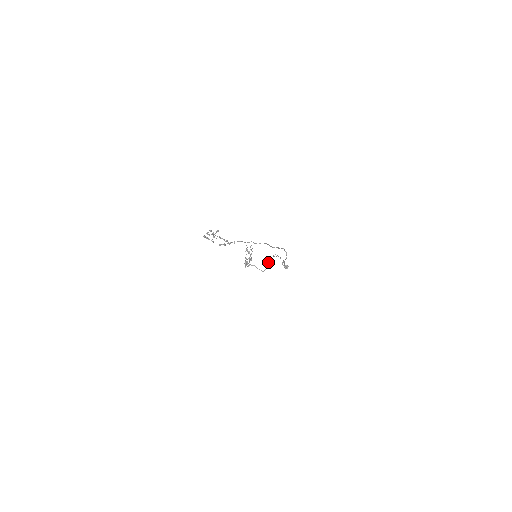
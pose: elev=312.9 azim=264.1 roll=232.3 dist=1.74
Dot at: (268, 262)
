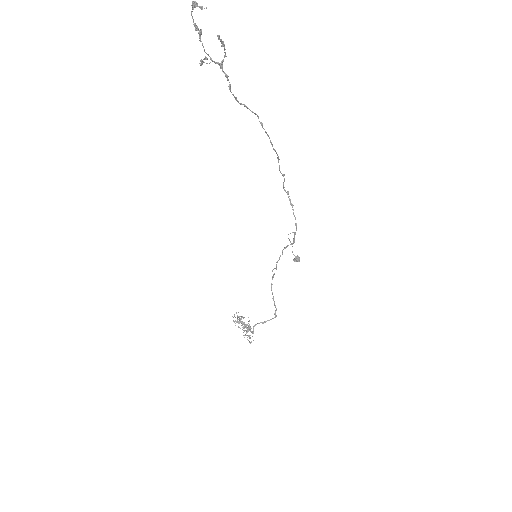
Dot at: occluded
